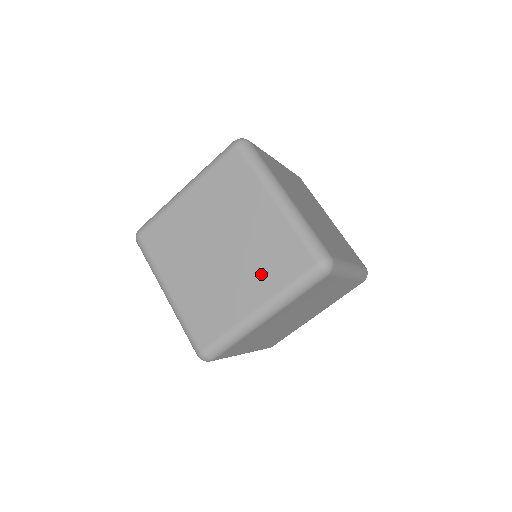
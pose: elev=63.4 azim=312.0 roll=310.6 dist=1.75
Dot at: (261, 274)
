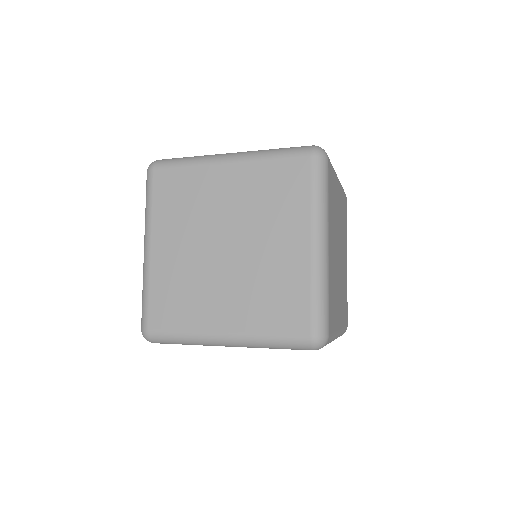
Dot at: (251, 304)
